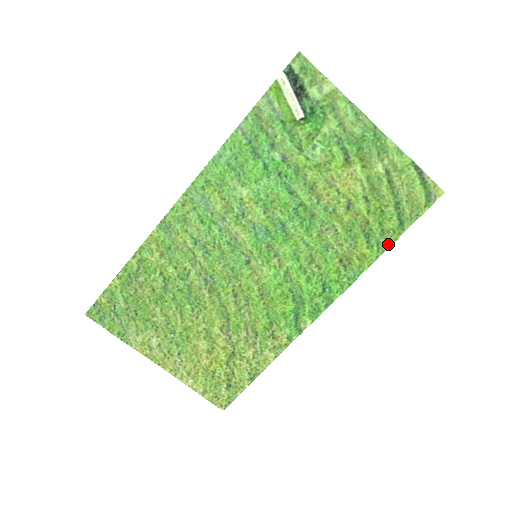
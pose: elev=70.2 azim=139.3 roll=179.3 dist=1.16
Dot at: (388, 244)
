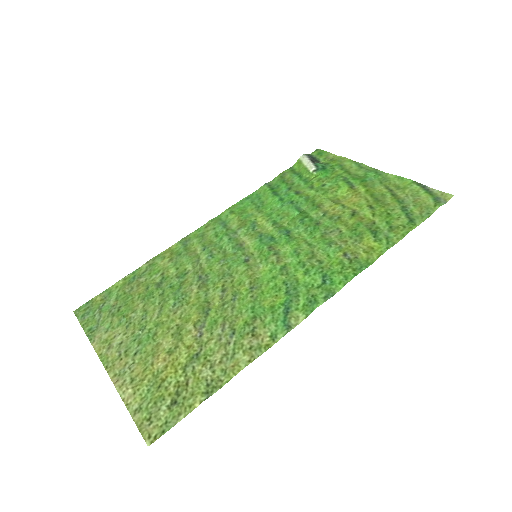
Dot at: (399, 238)
